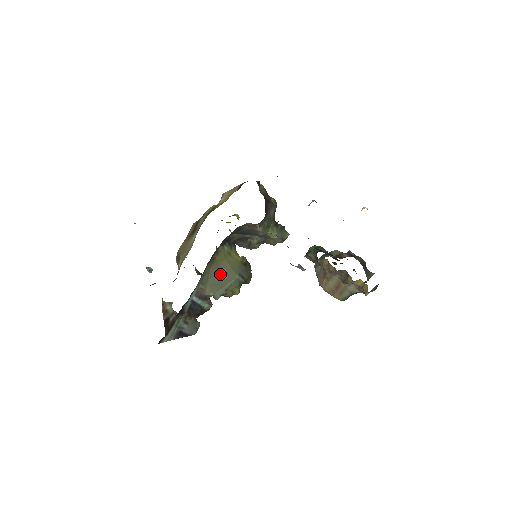
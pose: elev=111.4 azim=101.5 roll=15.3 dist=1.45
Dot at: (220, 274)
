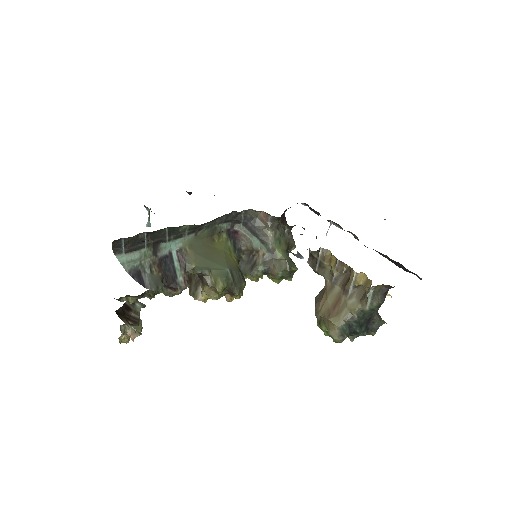
Dot at: (212, 256)
